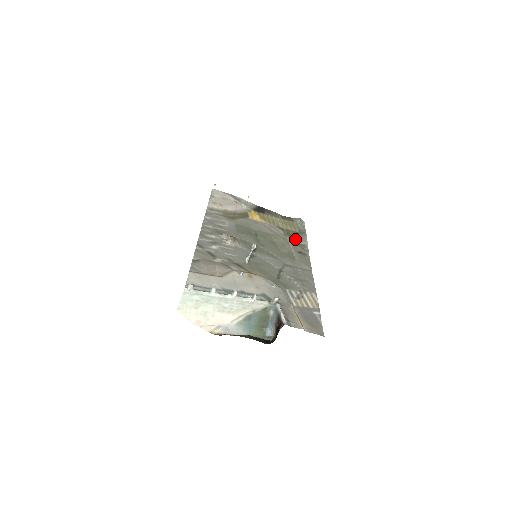
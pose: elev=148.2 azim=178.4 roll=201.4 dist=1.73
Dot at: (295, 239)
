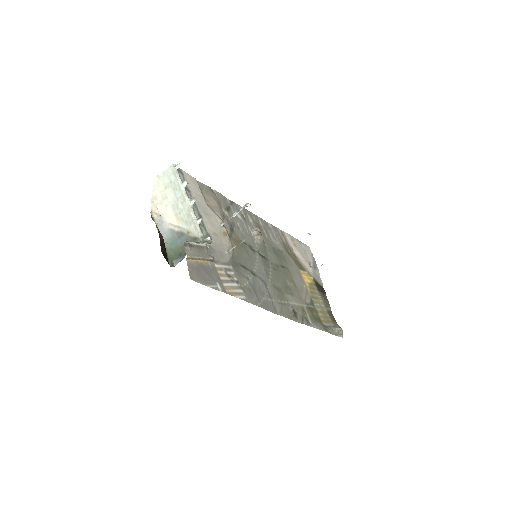
Dot at: (310, 314)
